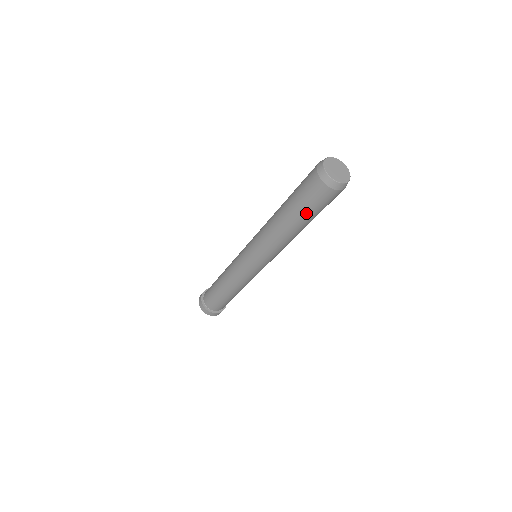
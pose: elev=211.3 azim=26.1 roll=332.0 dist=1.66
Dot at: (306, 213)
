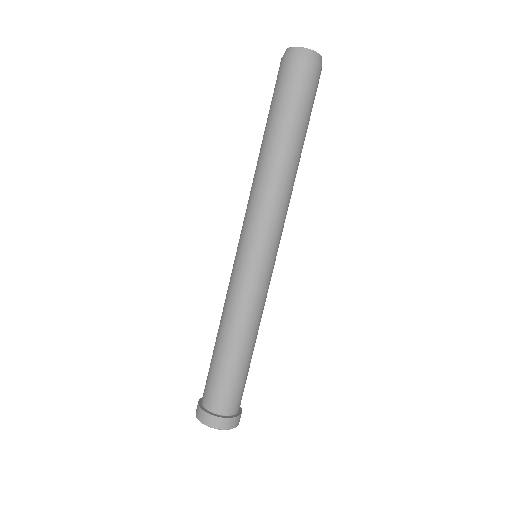
Dot at: (272, 110)
